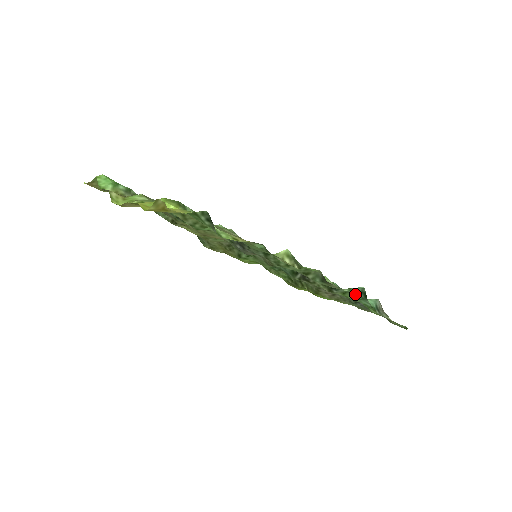
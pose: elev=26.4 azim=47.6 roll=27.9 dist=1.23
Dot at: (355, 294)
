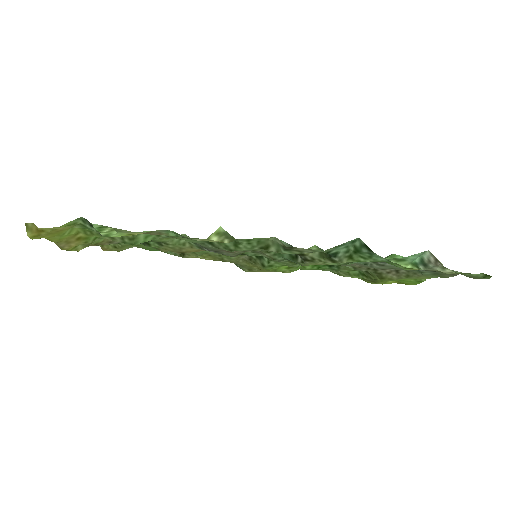
Dot at: (359, 252)
